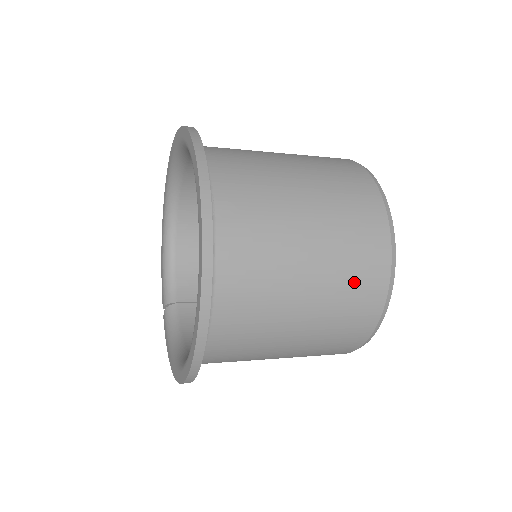
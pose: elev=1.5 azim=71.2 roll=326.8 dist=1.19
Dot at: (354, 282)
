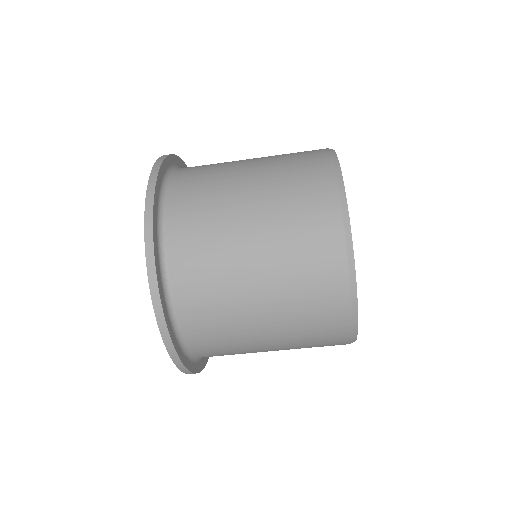
Dot at: (308, 279)
